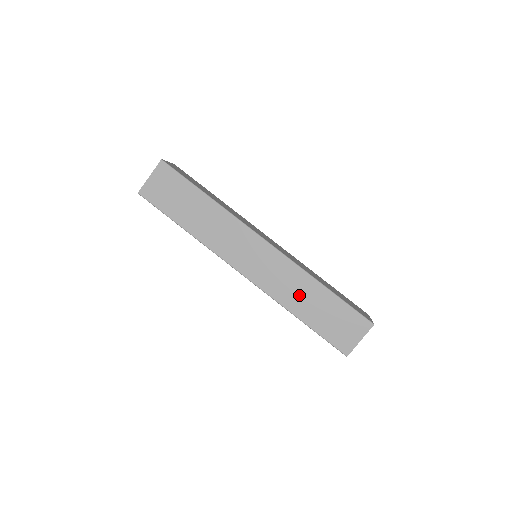
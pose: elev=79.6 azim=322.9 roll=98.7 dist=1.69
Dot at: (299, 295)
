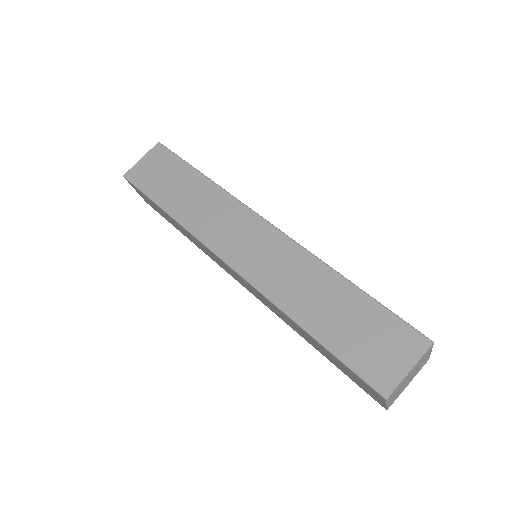
Dot at: (294, 327)
